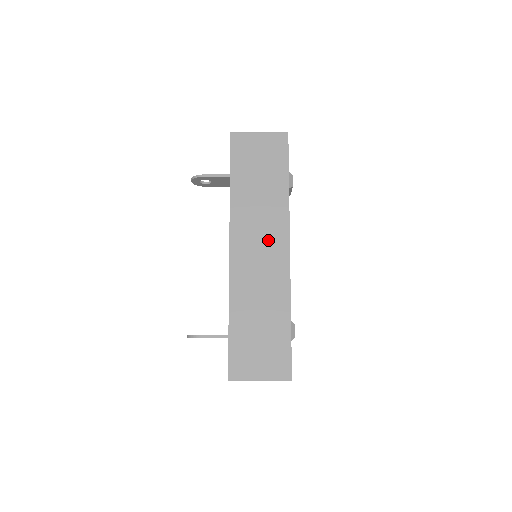
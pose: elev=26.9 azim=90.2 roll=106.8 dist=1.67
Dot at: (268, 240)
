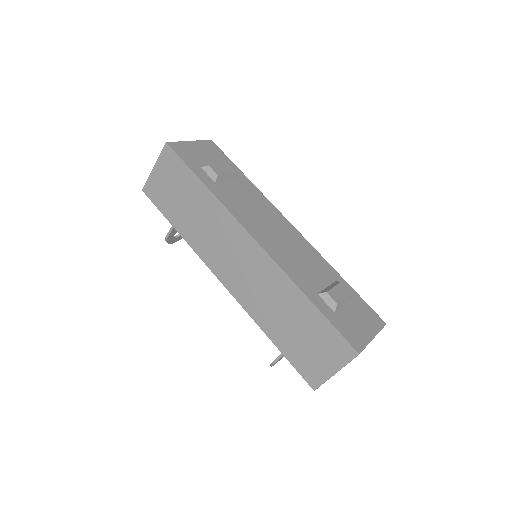
Dot at: (235, 248)
